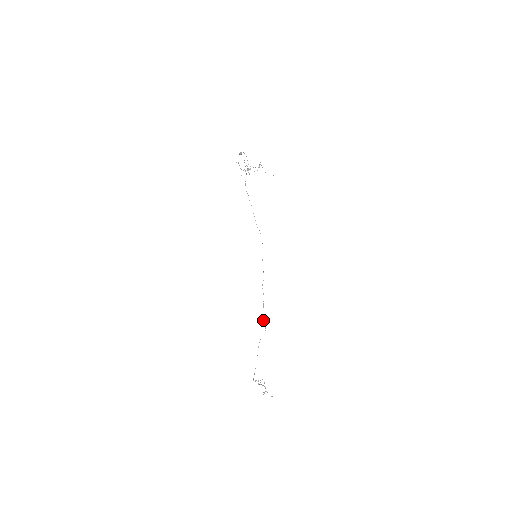
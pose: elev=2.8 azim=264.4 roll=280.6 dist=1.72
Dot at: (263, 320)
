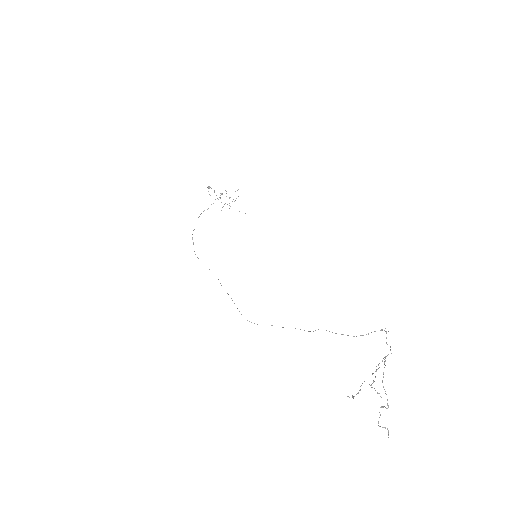
Dot at: occluded
